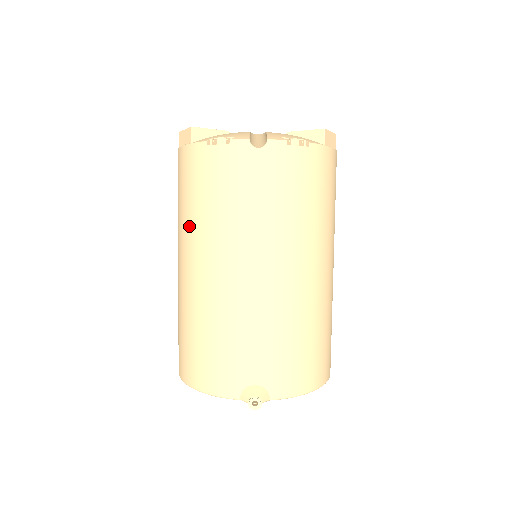
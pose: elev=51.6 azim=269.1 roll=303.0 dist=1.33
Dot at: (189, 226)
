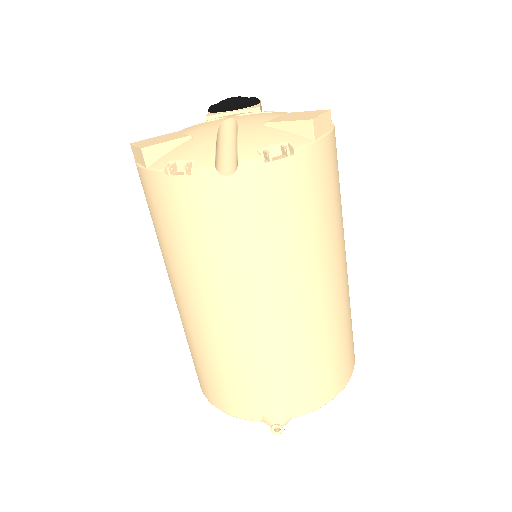
Dot at: (170, 260)
